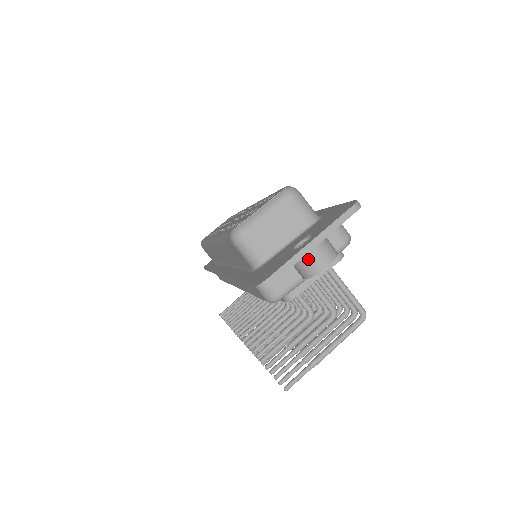
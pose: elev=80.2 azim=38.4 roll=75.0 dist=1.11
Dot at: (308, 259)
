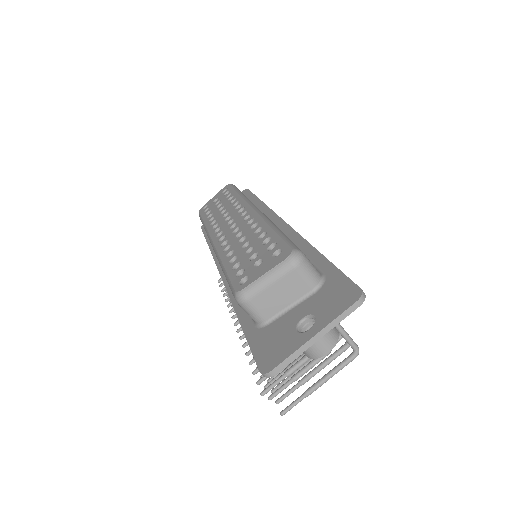
Dot at: (310, 347)
